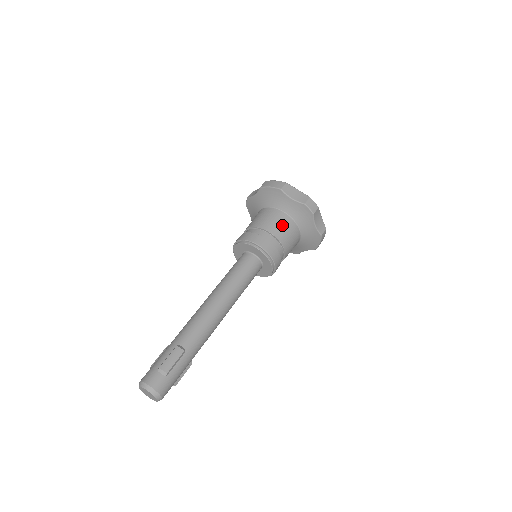
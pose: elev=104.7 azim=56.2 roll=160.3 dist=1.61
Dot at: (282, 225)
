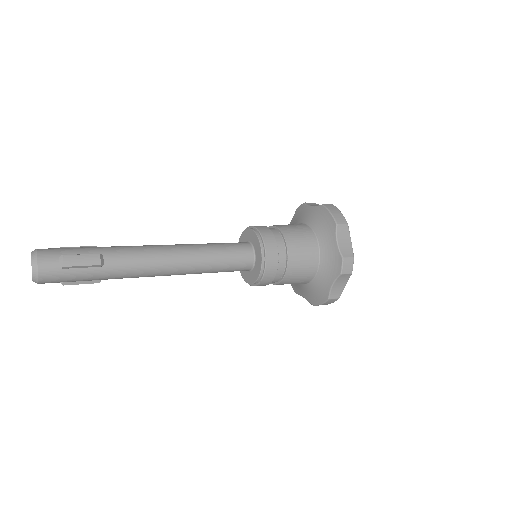
Dot at: (305, 254)
